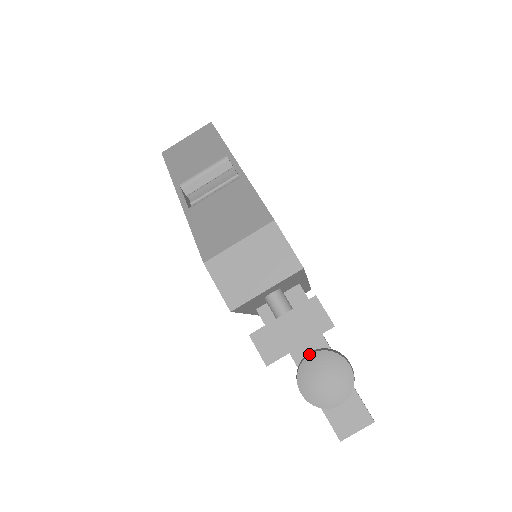
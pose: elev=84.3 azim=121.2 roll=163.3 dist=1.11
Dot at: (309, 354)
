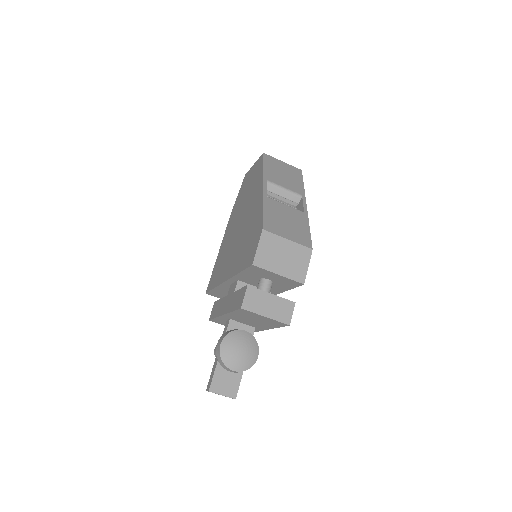
Dot at: (244, 330)
